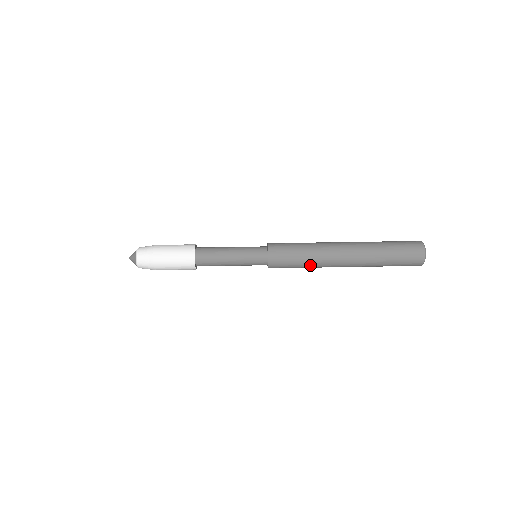
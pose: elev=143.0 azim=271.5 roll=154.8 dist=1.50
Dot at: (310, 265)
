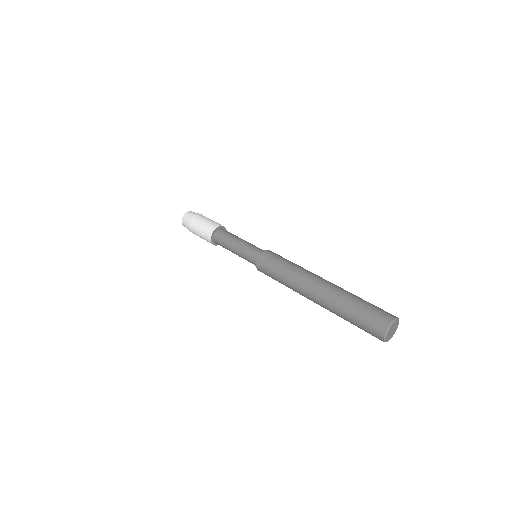
Dot at: occluded
